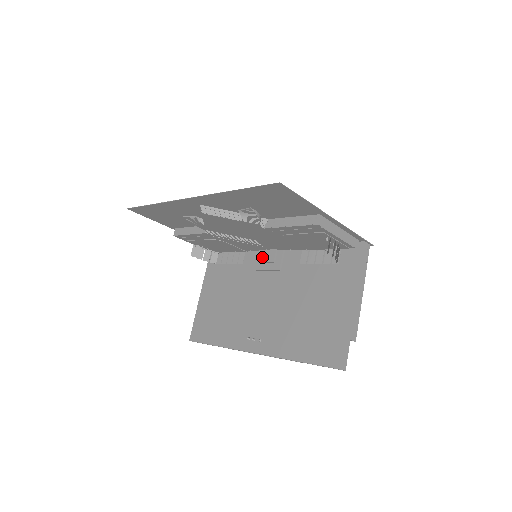
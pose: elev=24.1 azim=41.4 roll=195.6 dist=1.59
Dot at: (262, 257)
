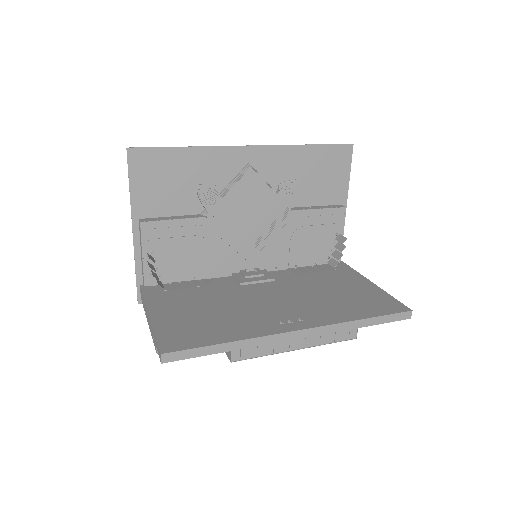
Dot at: (245, 273)
